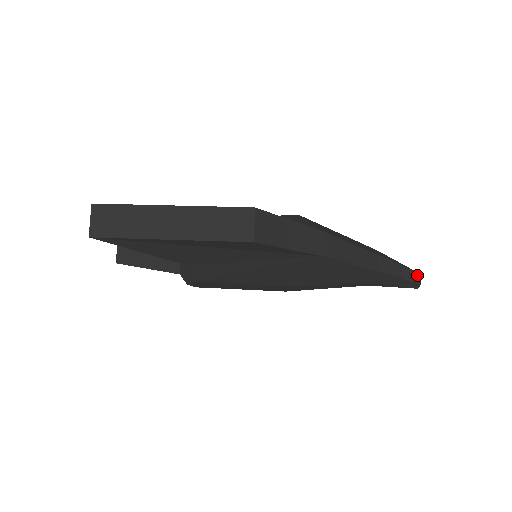
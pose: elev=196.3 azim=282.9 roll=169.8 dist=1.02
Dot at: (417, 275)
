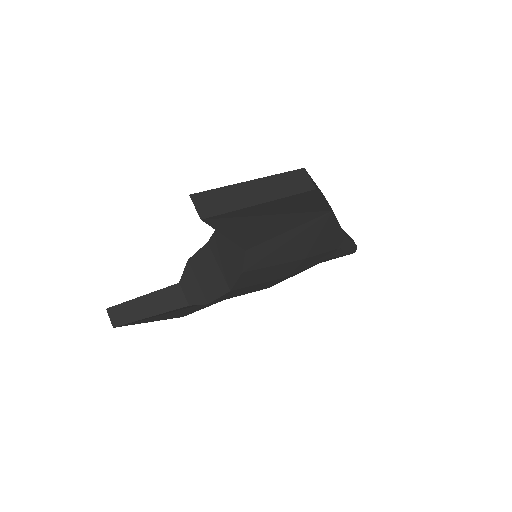
Dot at: (353, 241)
